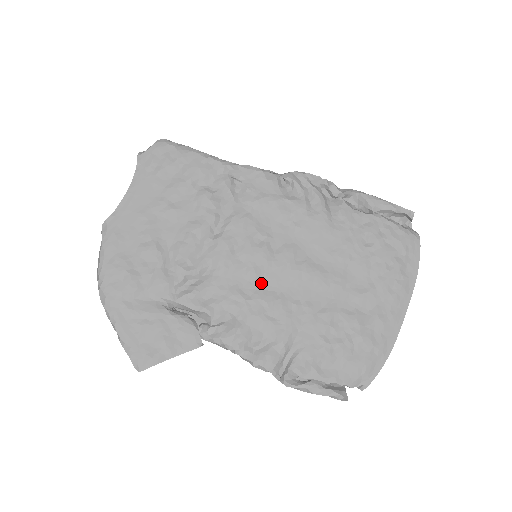
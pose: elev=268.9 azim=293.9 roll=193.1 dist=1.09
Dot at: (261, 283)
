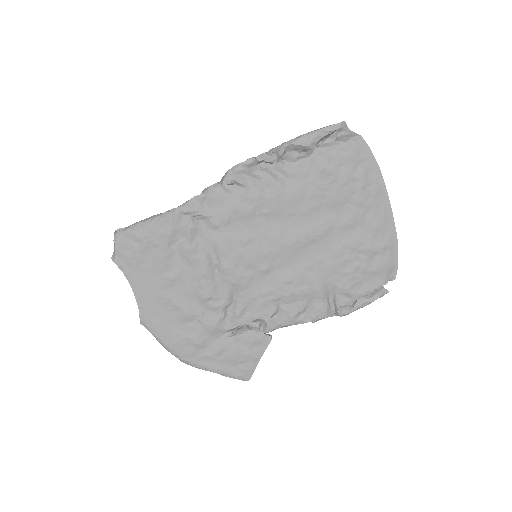
Dot at: (275, 271)
